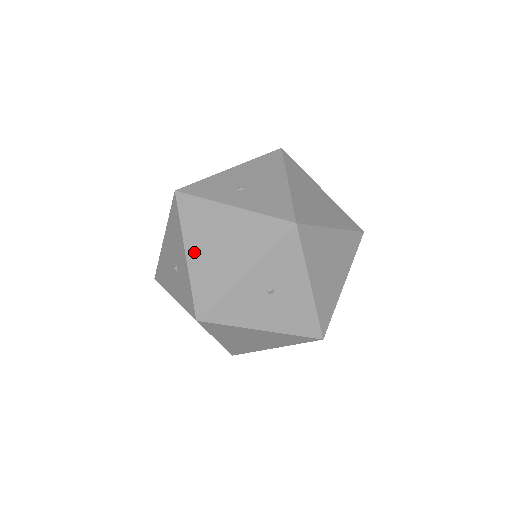
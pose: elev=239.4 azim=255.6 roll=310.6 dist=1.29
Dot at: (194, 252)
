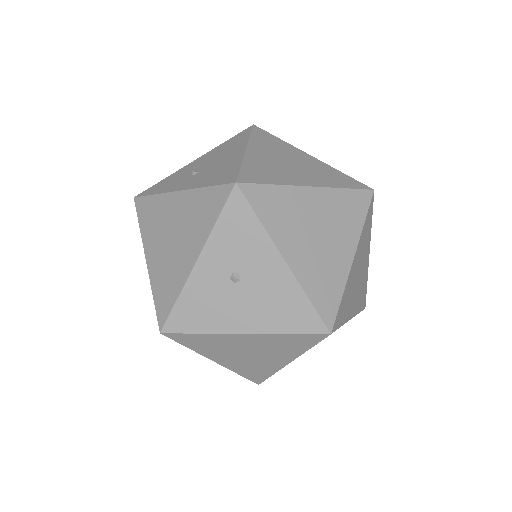
Dot at: (152, 255)
